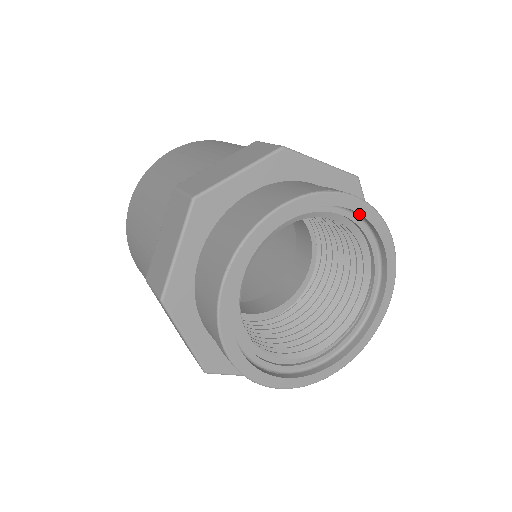
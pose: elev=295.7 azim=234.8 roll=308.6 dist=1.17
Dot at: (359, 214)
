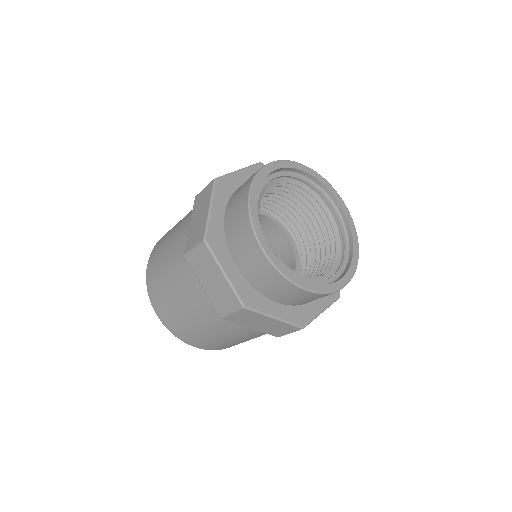
Dot at: (283, 169)
